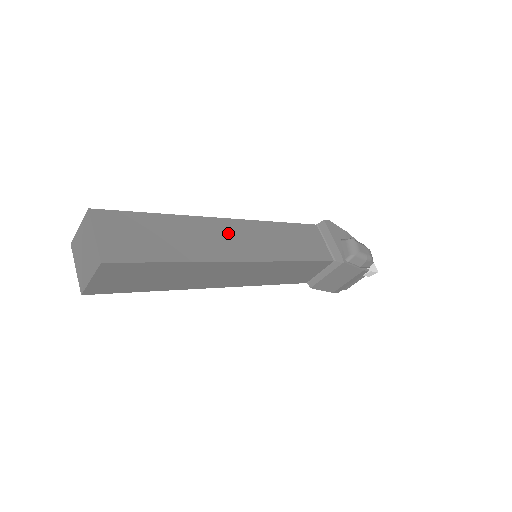
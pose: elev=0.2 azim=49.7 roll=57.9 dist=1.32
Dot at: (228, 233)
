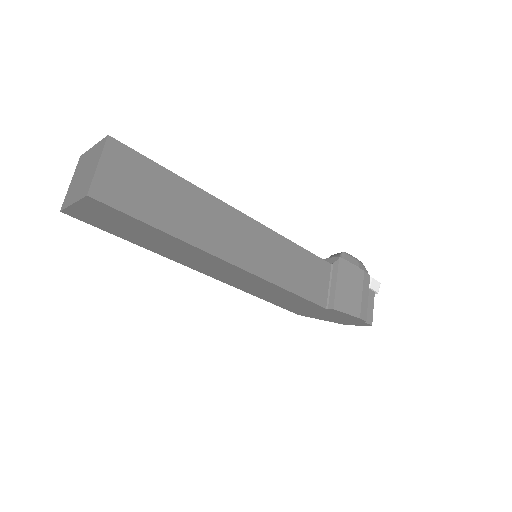
Dot at: occluded
